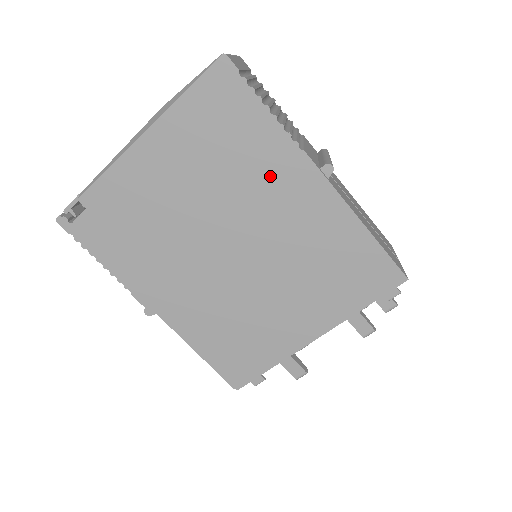
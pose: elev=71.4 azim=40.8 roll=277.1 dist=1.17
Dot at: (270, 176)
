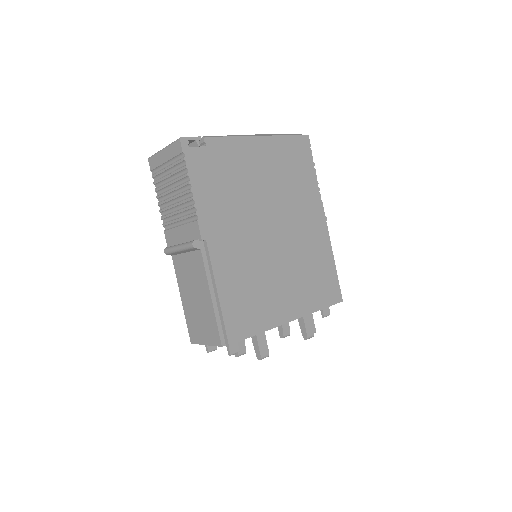
Dot at: (305, 202)
